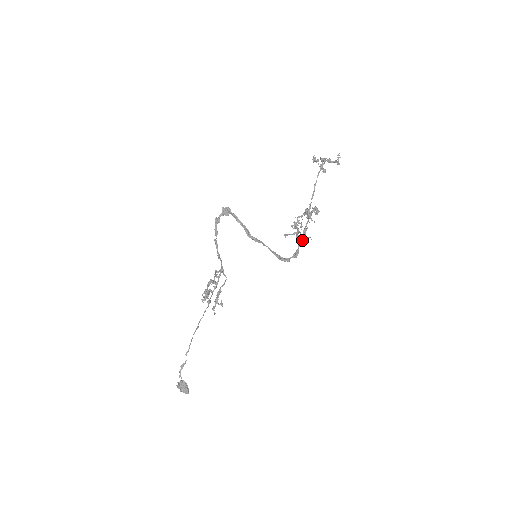
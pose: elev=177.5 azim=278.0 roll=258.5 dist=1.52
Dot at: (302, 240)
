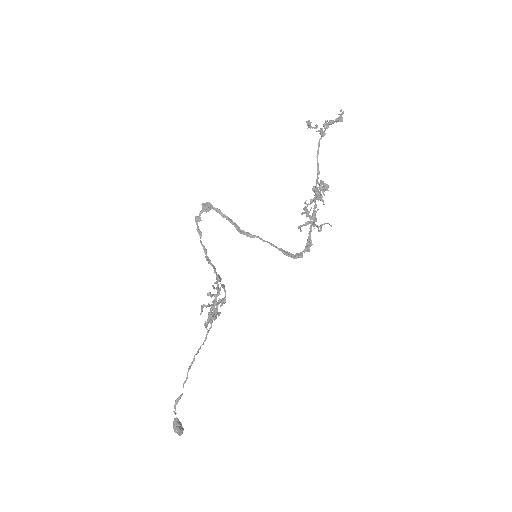
Dot at: occluded
